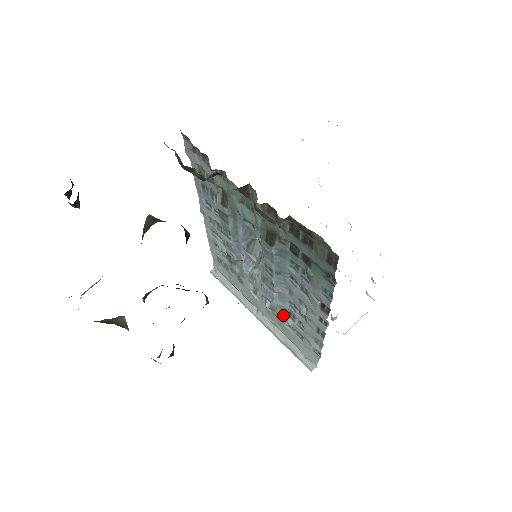
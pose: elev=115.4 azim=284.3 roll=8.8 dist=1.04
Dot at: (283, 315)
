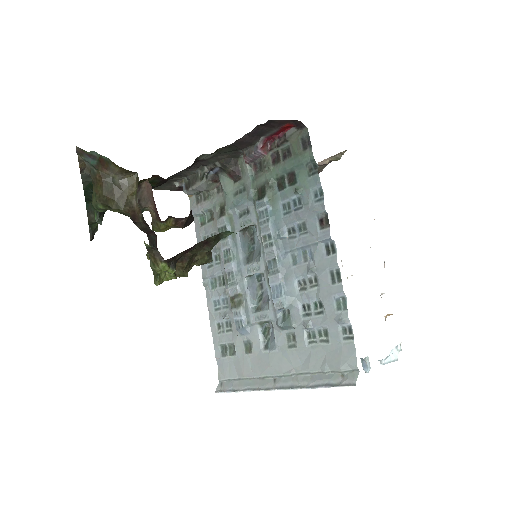
Dot at: (298, 321)
